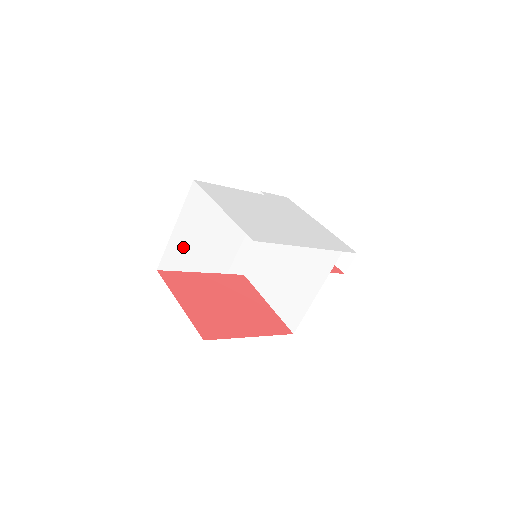
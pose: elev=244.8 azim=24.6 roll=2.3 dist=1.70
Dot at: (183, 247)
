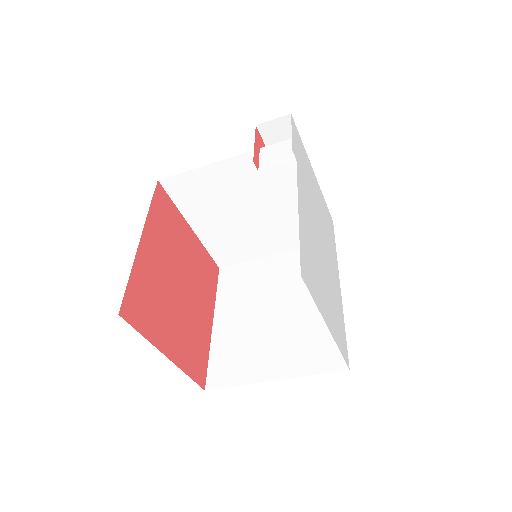
Dot at: occluded
